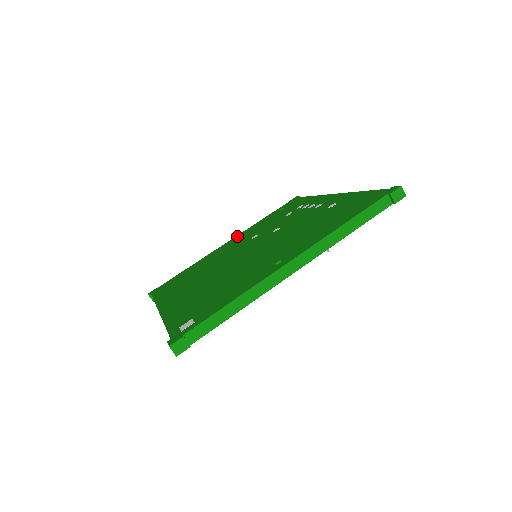
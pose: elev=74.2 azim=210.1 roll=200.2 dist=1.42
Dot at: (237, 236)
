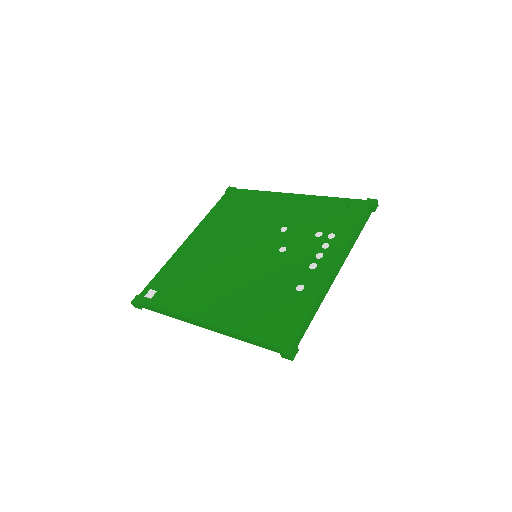
Dot at: (302, 197)
